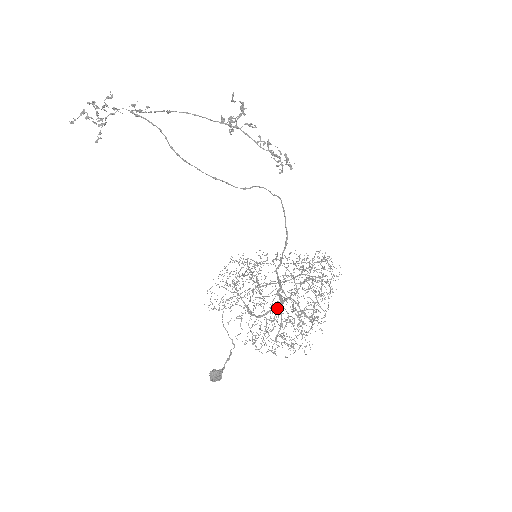
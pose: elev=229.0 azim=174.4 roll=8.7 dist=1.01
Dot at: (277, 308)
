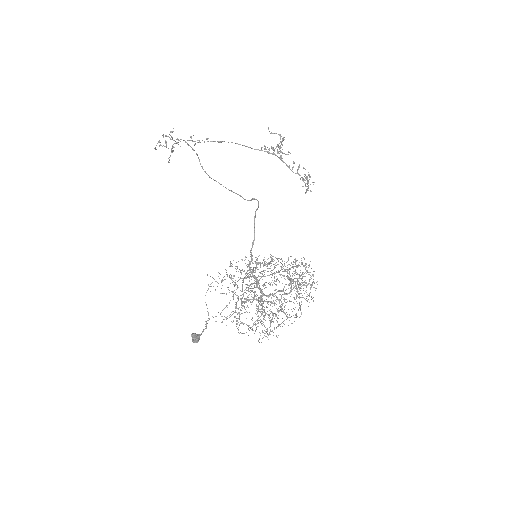
Dot at: (257, 299)
